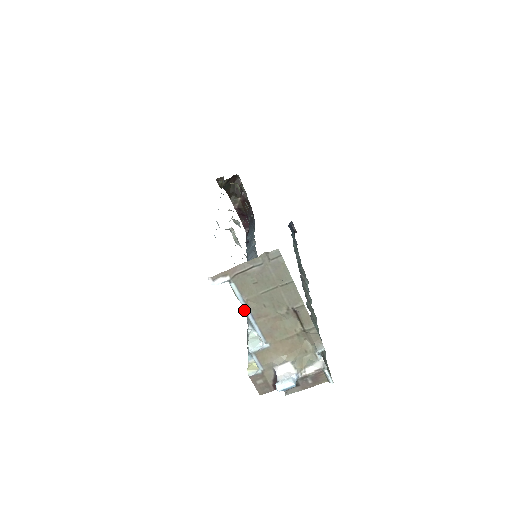
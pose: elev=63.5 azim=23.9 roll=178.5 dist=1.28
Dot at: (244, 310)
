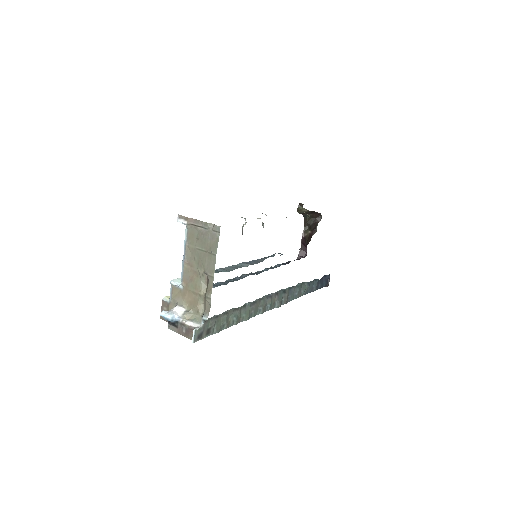
Dot at: (184, 252)
